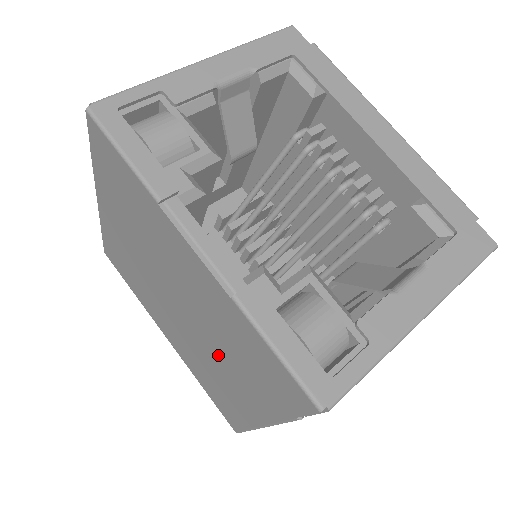
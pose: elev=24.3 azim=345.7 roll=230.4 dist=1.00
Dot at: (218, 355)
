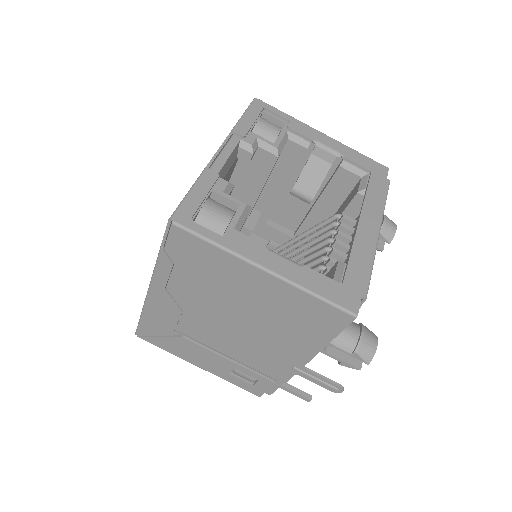
Dot at: occluded
